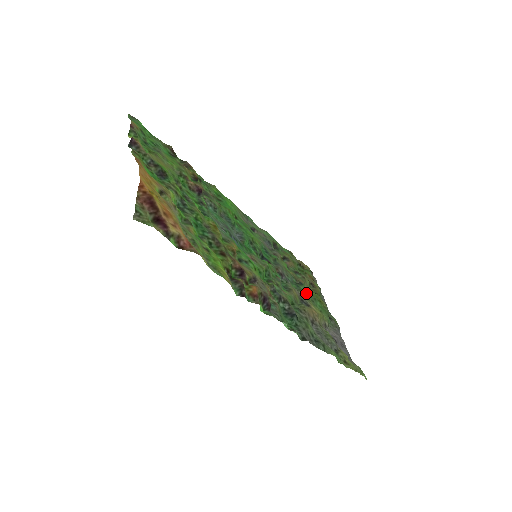
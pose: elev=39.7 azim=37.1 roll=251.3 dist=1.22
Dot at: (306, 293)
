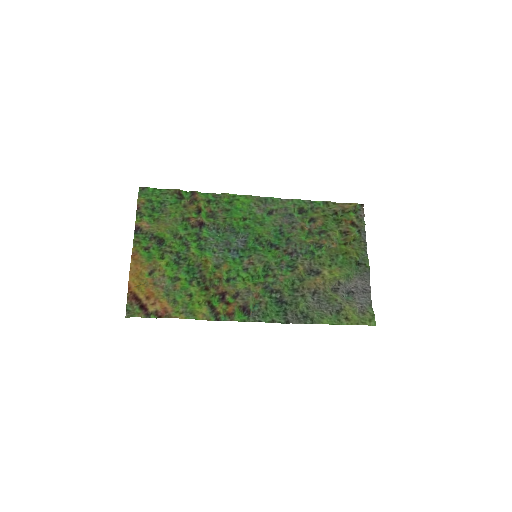
Dot at: (323, 256)
